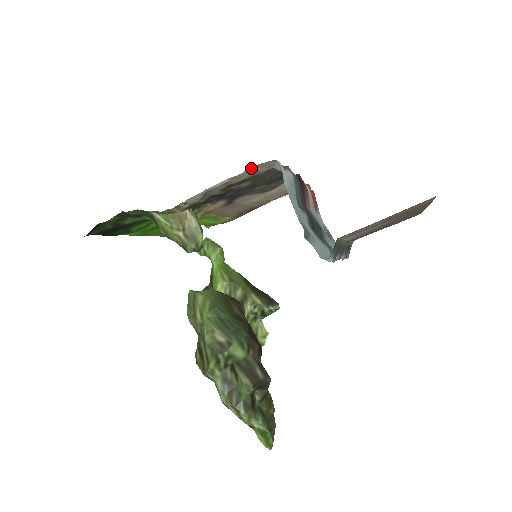
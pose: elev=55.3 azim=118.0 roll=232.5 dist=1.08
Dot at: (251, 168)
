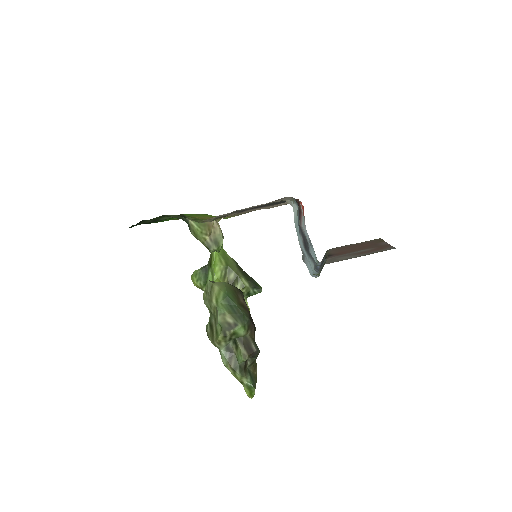
Dot at: (271, 202)
